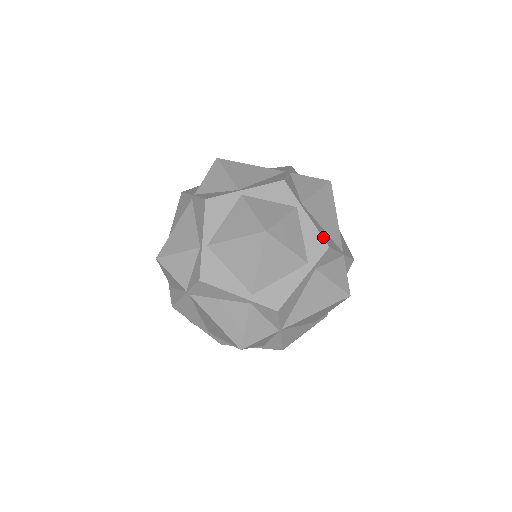
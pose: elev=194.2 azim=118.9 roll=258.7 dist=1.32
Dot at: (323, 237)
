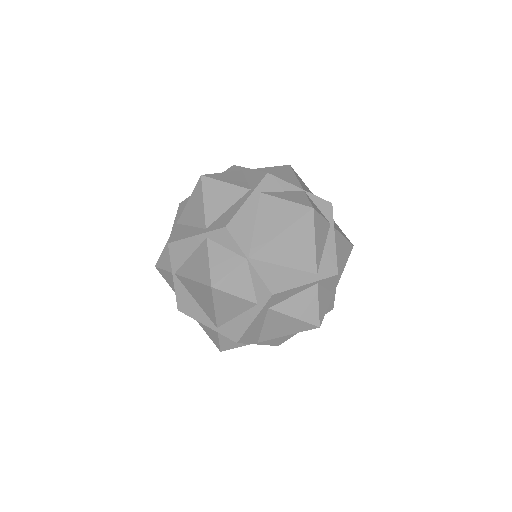
Dot at: (264, 172)
